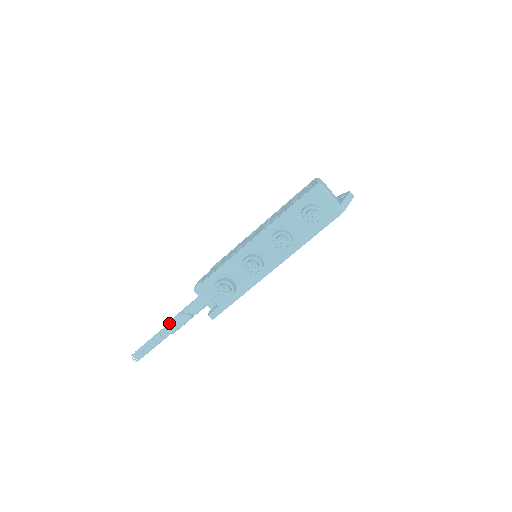
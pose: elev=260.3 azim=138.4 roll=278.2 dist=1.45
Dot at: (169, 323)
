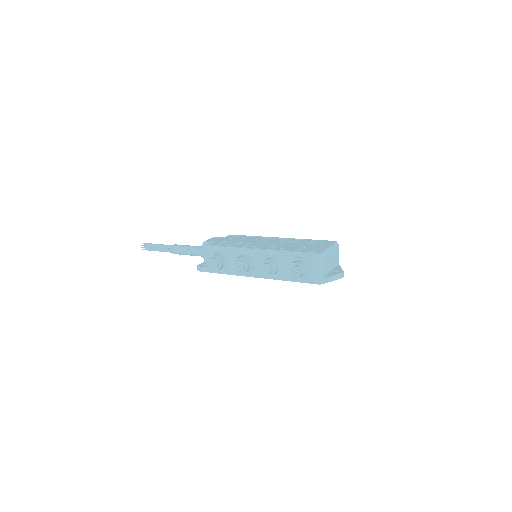
Dot at: (176, 246)
